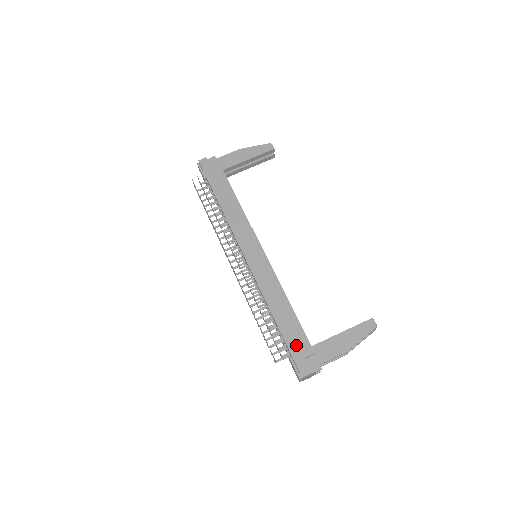
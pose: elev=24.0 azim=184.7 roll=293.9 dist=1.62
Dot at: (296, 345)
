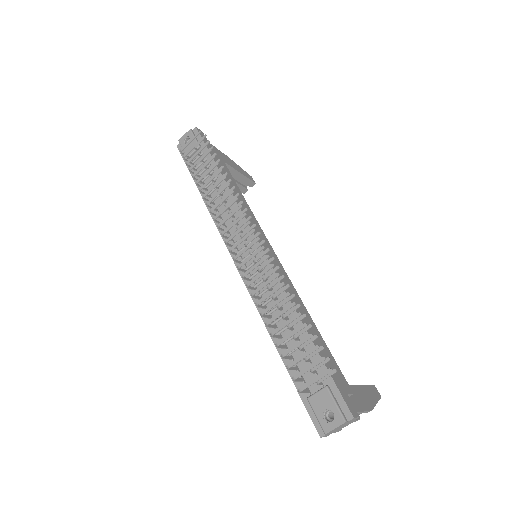
Dot at: (335, 373)
